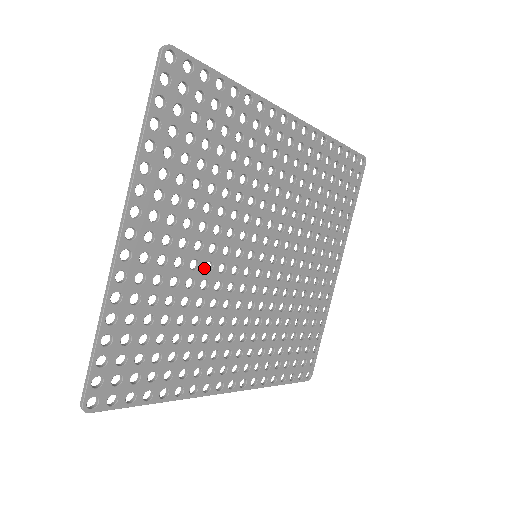
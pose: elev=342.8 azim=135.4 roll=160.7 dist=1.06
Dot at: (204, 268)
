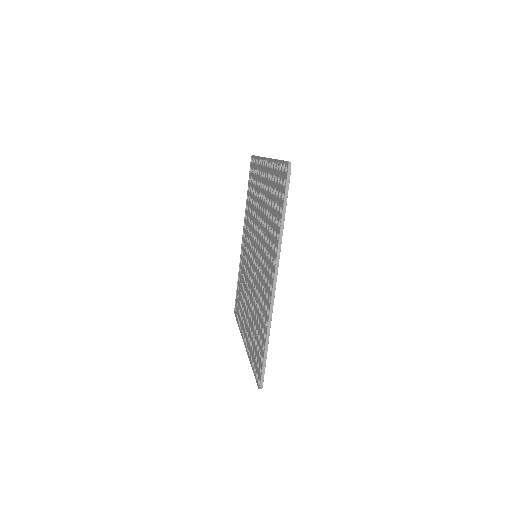
Dot at: occluded
